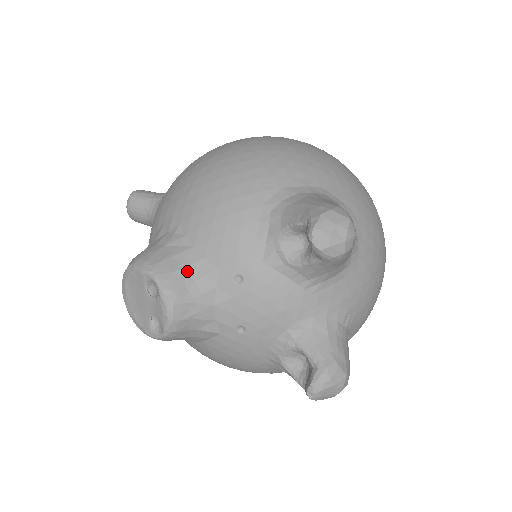
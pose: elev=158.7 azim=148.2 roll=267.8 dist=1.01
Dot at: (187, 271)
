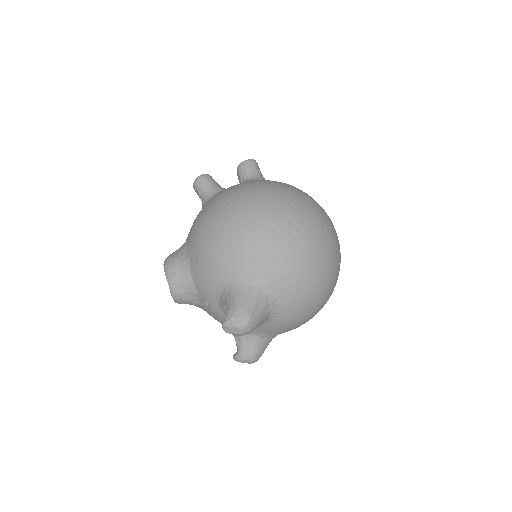
Dot at: (185, 287)
